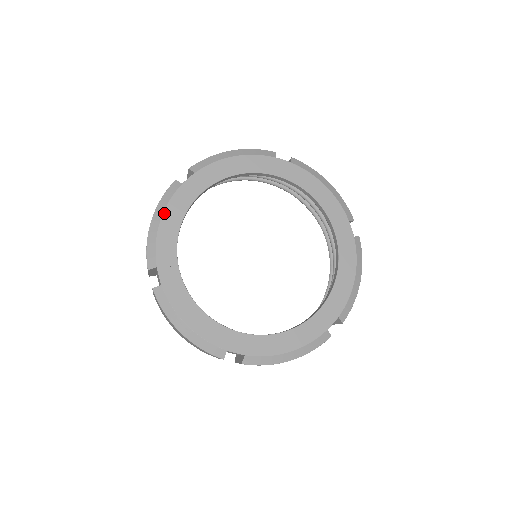
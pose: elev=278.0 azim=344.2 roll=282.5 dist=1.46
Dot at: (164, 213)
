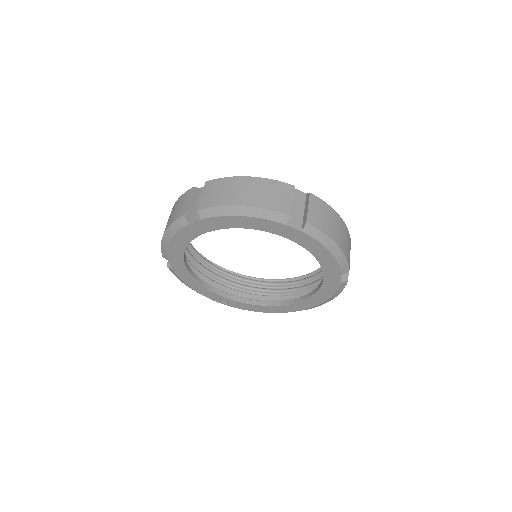
Dot at: (186, 284)
